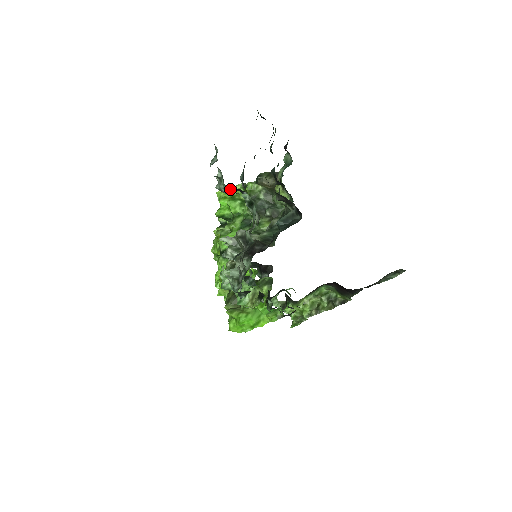
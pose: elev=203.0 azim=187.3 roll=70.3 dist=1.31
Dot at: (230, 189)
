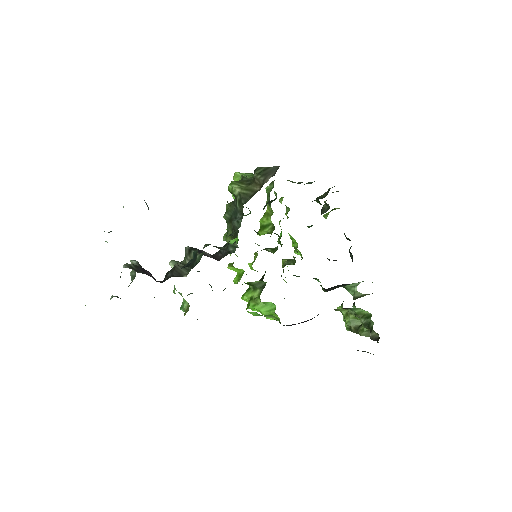
Dot at: (104, 231)
